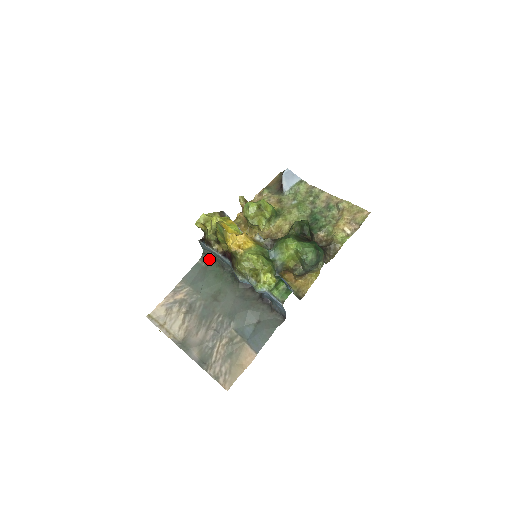
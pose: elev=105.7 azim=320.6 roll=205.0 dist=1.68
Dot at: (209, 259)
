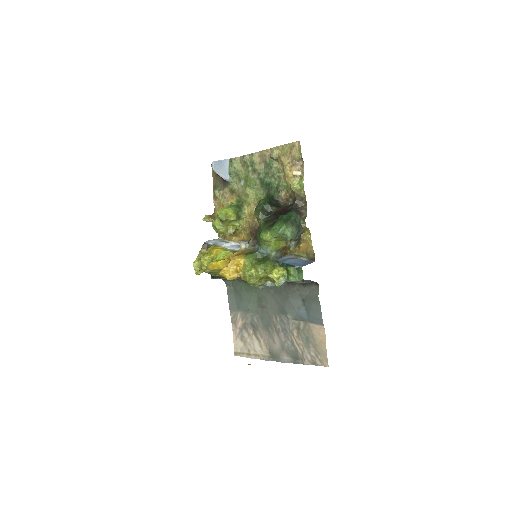
Dot at: (231, 281)
